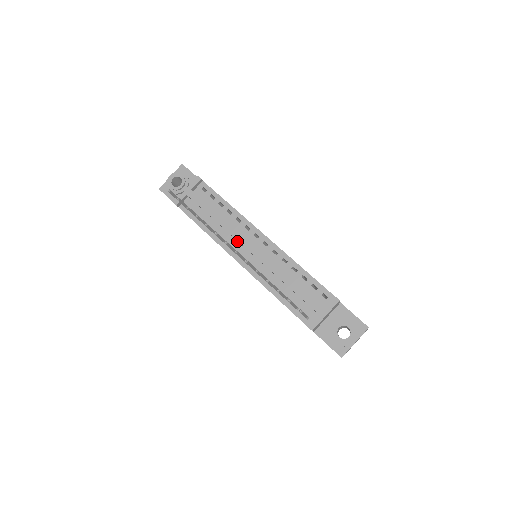
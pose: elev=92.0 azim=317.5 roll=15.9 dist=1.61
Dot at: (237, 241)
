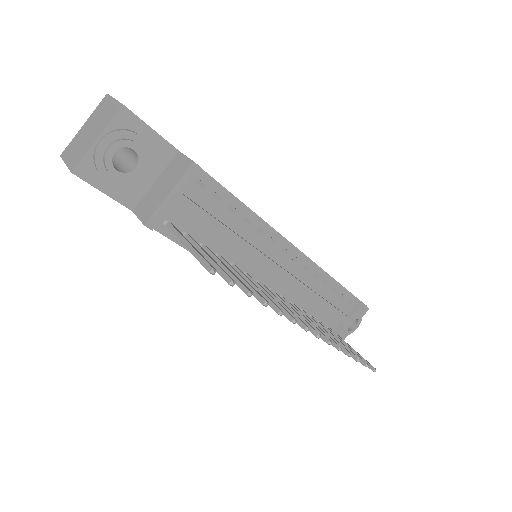
Dot at: (257, 265)
